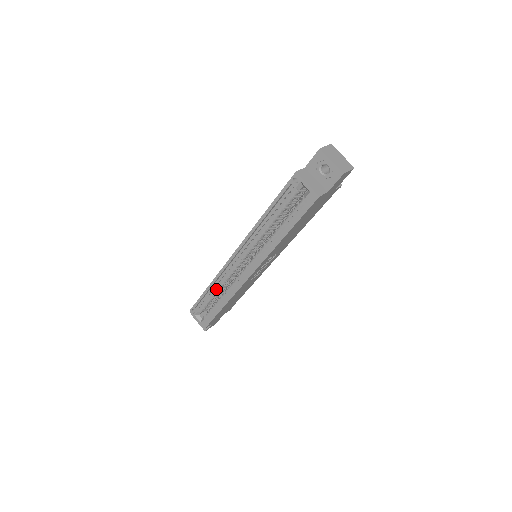
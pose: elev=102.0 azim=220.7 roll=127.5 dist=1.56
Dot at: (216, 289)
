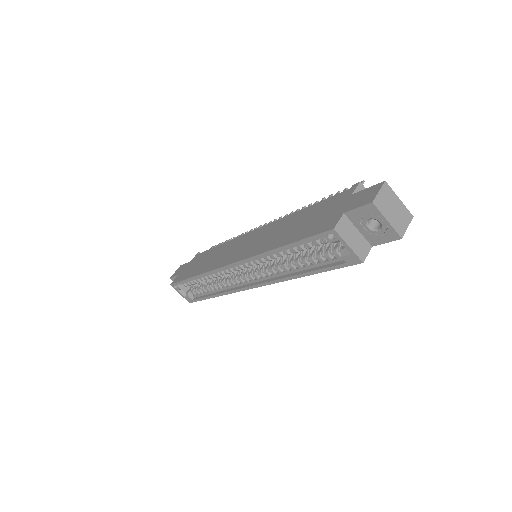
Dot at: (204, 278)
